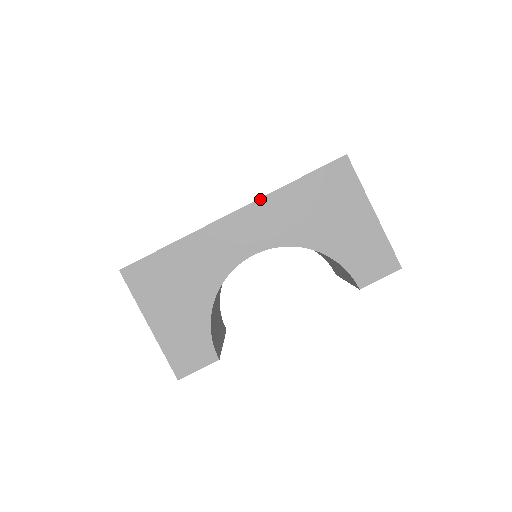
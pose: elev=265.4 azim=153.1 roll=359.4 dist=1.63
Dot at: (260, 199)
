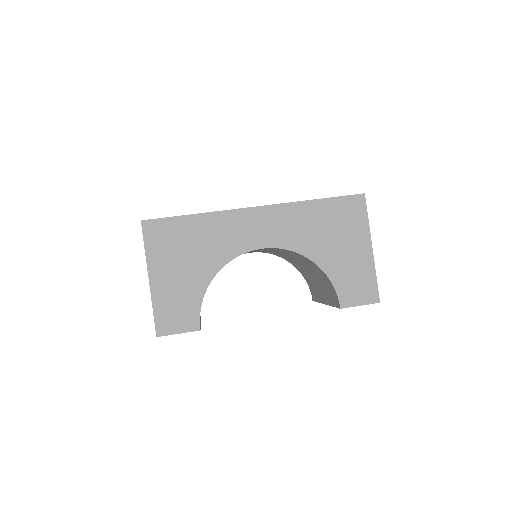
Dot at: (283, 204)
